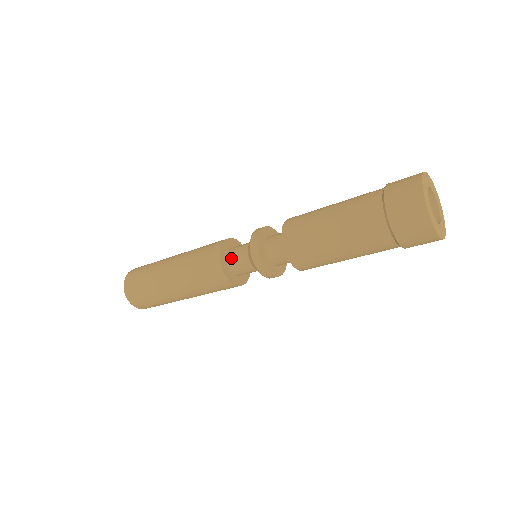
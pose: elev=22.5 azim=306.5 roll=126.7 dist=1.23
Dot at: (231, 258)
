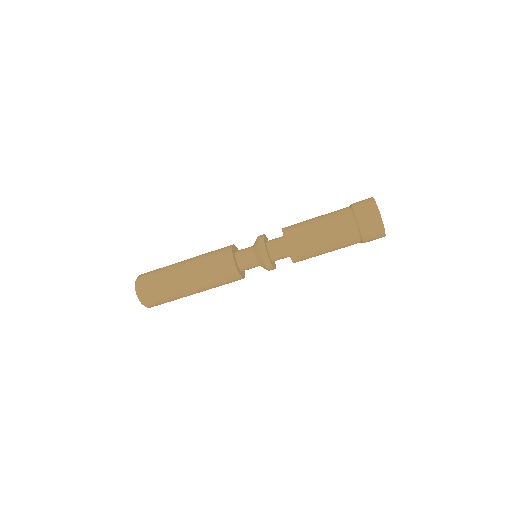
Dot at: (240, 258)
